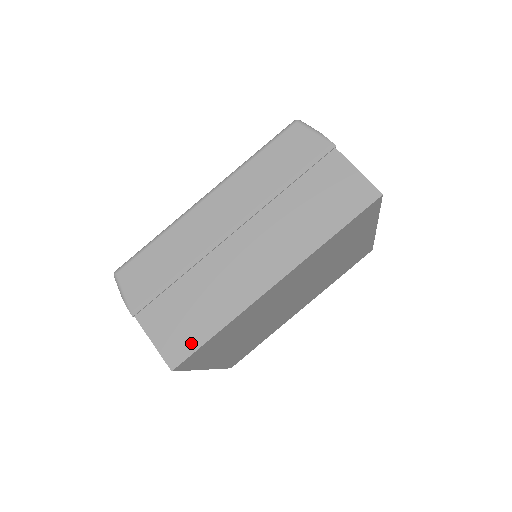
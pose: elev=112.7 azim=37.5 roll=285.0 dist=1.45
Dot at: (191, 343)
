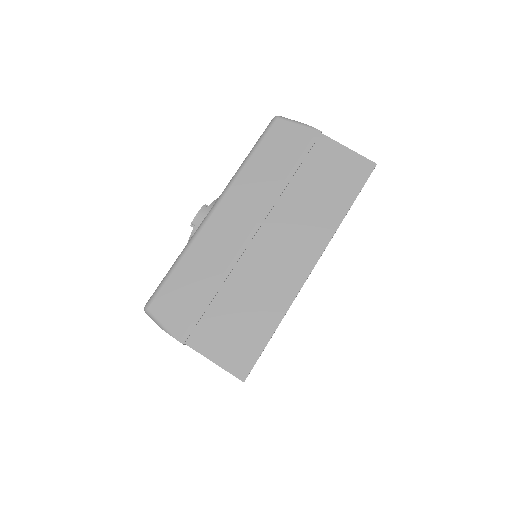
Dot at: (253, 349)
